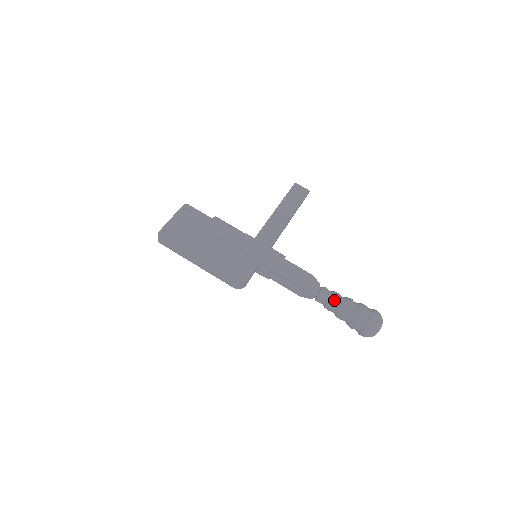
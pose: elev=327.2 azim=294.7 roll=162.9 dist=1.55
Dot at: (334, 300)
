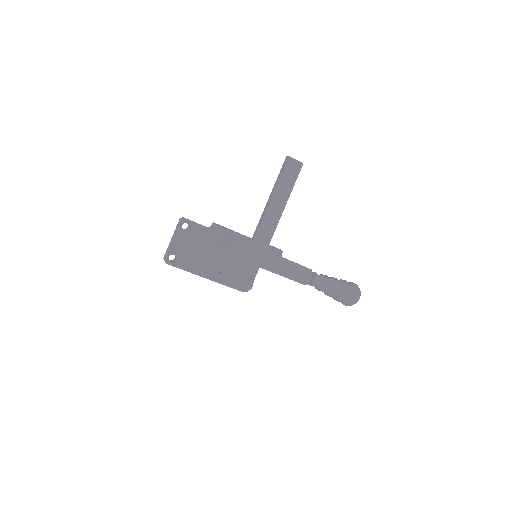
Dot at: (324, 288)
